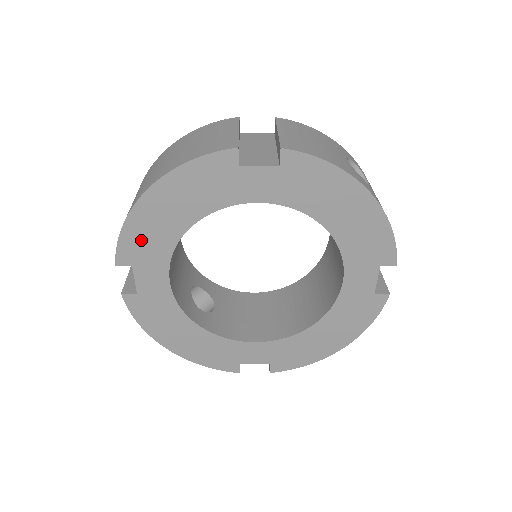
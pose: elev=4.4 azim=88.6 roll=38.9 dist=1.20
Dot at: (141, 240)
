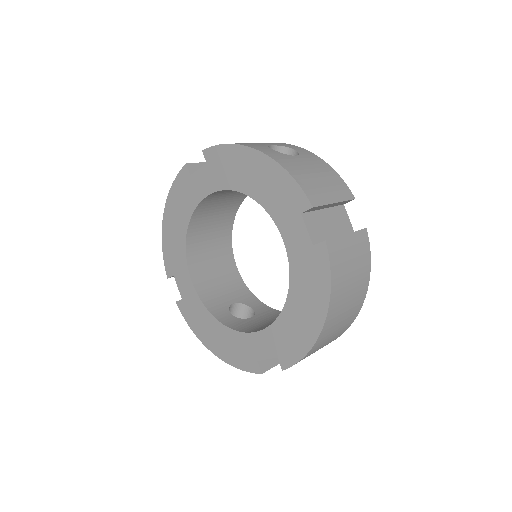
Dot at: (171, 253)
